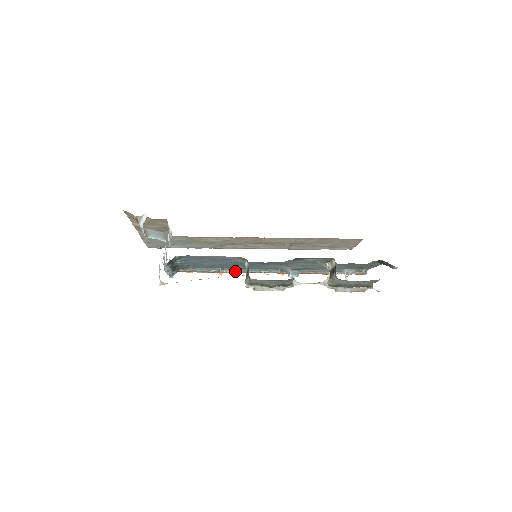
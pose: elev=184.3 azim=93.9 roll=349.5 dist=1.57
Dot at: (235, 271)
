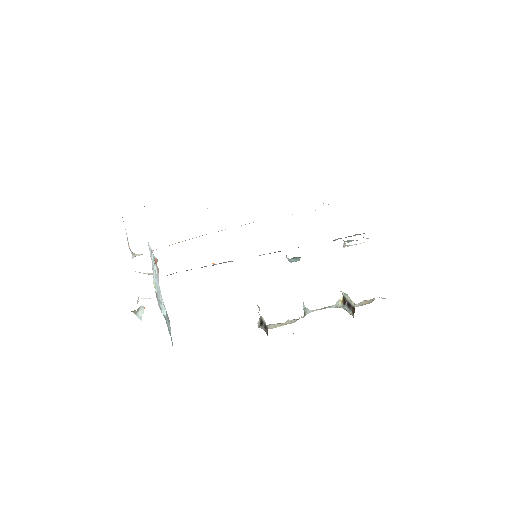
Dot at: occluded
